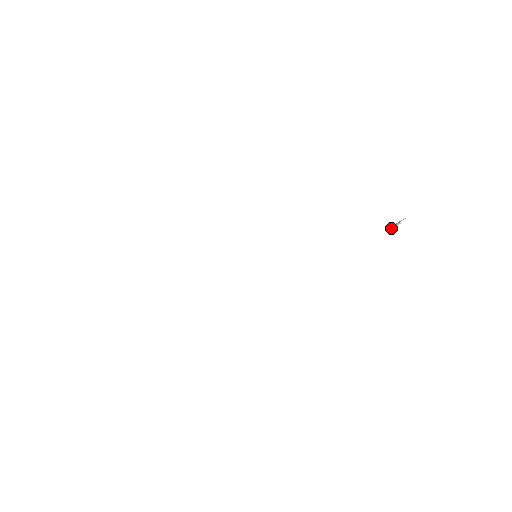
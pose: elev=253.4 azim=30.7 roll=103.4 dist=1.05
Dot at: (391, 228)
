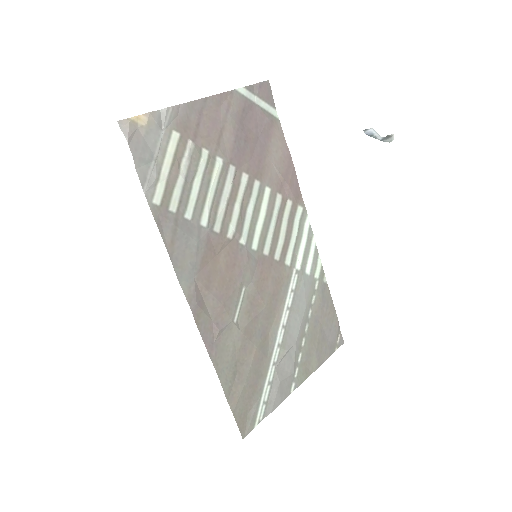
Dot at: (381, 138)
